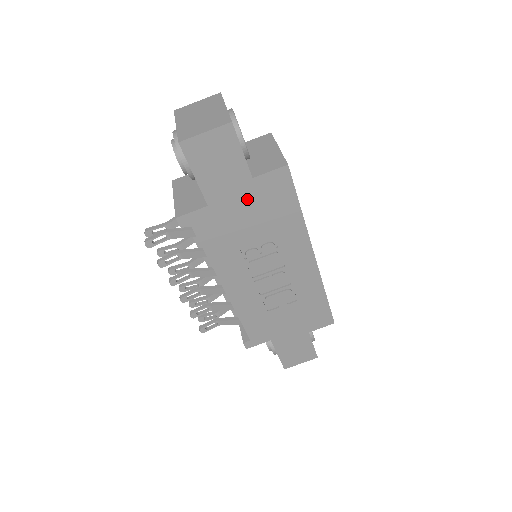
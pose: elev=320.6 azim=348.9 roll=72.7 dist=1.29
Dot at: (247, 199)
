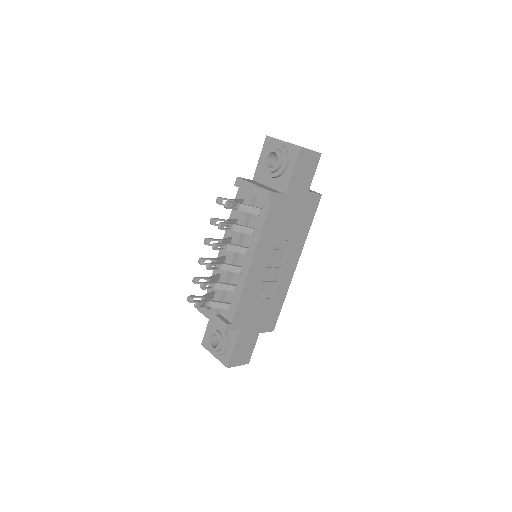
Dot at: (299, 203)
